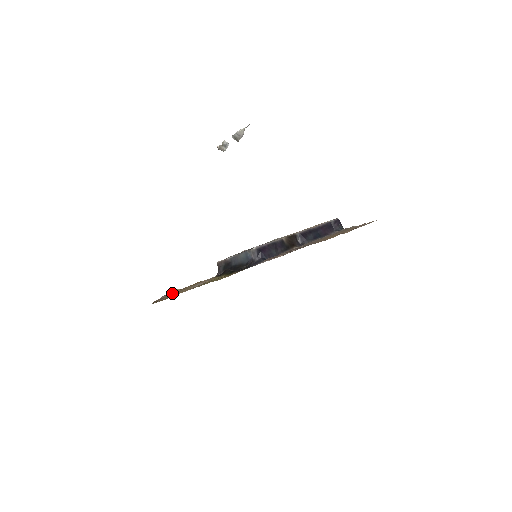
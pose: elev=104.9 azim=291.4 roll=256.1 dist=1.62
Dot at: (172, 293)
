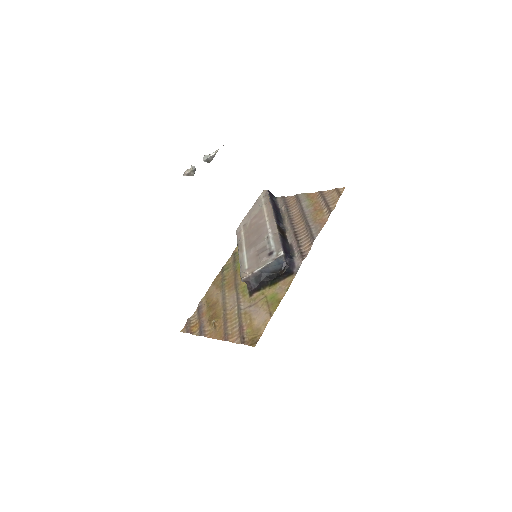
Dot at: (225, 327)
